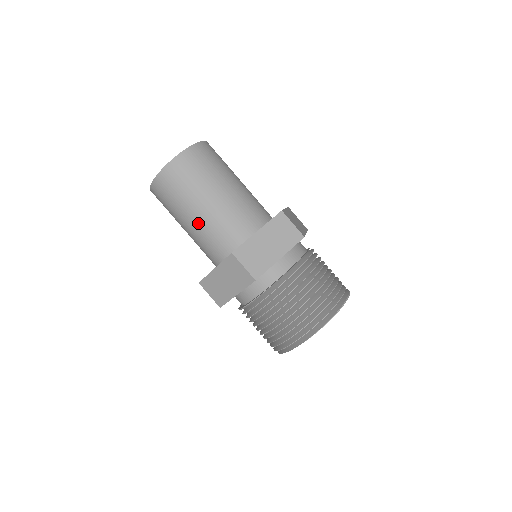
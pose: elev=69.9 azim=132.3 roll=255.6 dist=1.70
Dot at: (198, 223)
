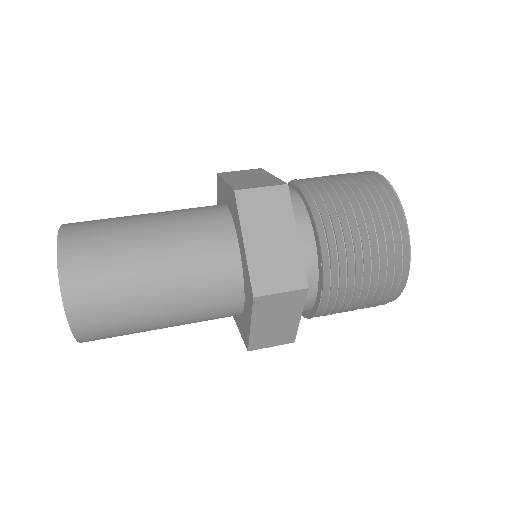
Dot at: (175, 311)
